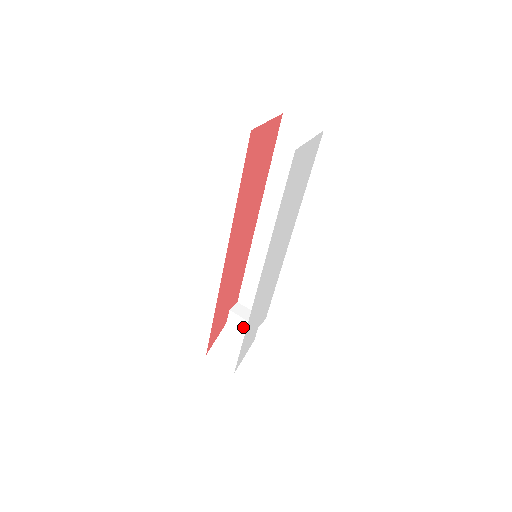
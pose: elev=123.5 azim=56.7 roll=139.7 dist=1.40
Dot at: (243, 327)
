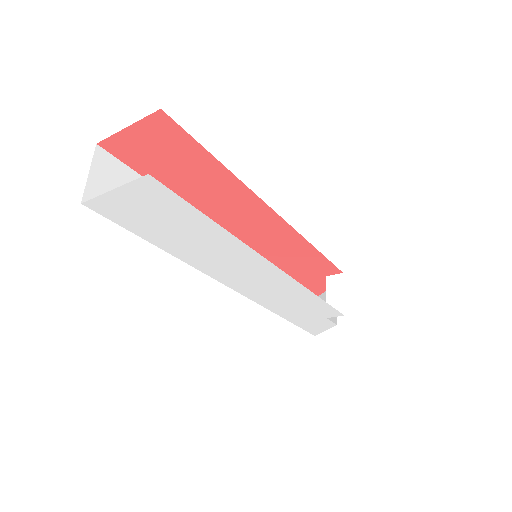
Dot at: occluded
